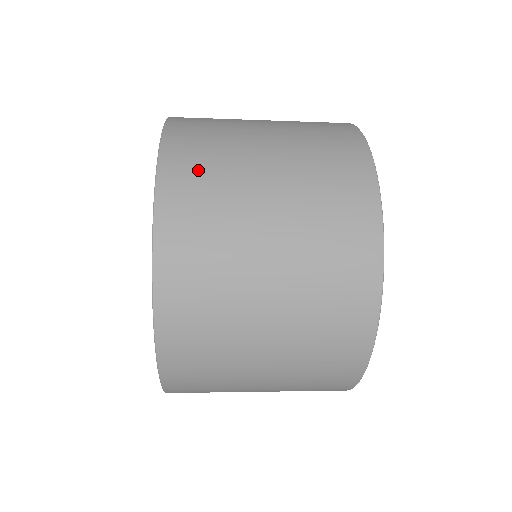
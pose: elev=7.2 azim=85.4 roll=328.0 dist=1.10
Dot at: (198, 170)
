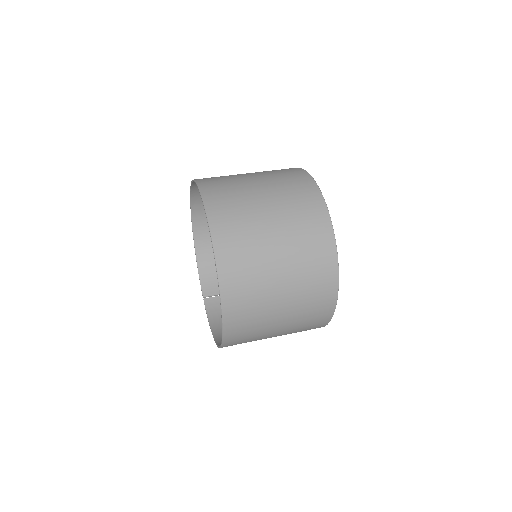
Dot at: (233, 228)
